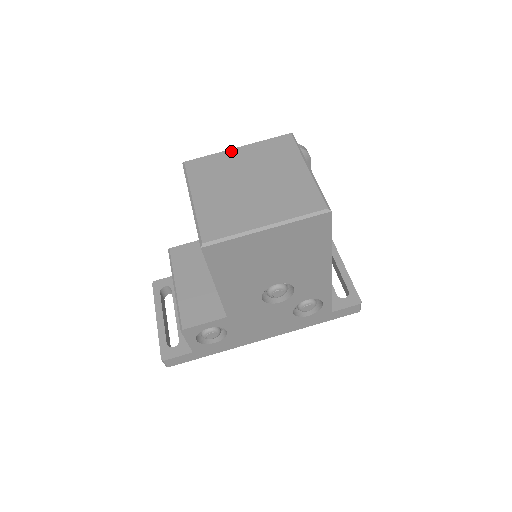
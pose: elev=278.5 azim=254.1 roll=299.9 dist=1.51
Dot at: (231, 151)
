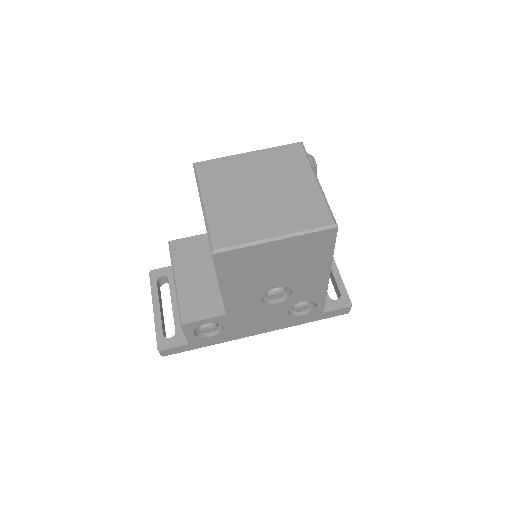
Dot at: (242, 156)
